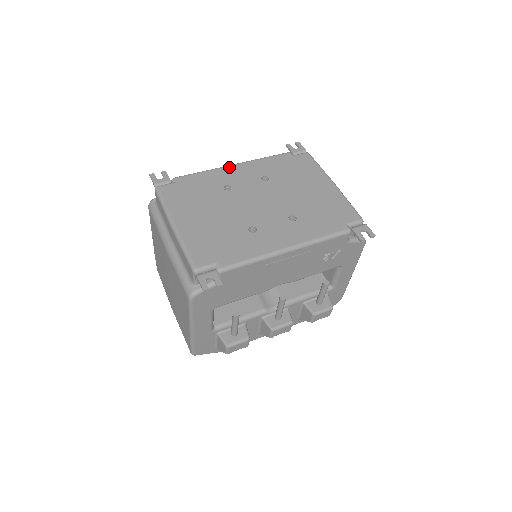
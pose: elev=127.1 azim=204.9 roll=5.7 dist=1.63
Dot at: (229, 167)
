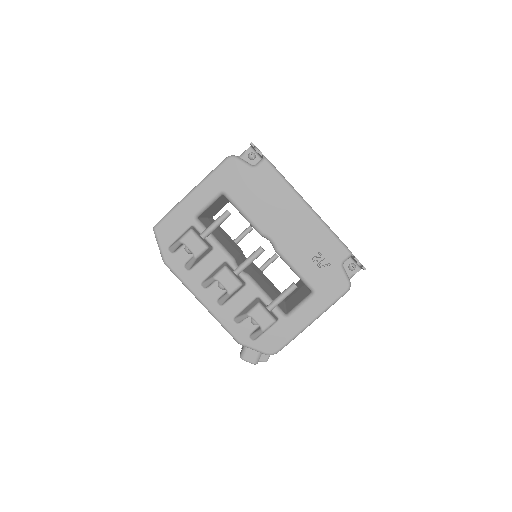
Dot at: occluded
